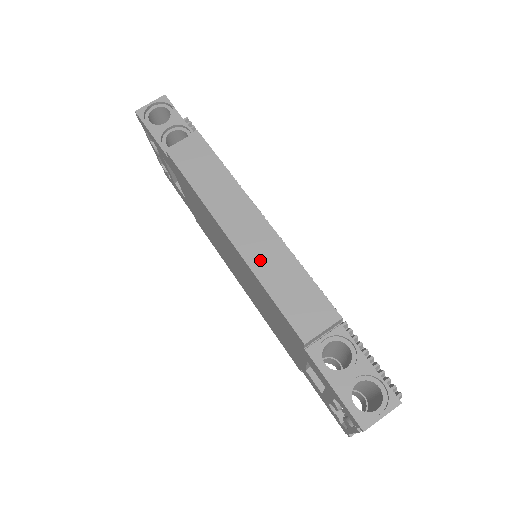
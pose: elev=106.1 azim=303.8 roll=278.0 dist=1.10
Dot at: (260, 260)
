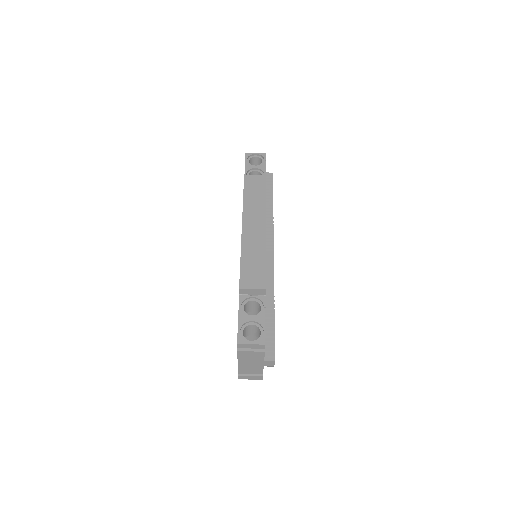
Dot at: (249, 244)
